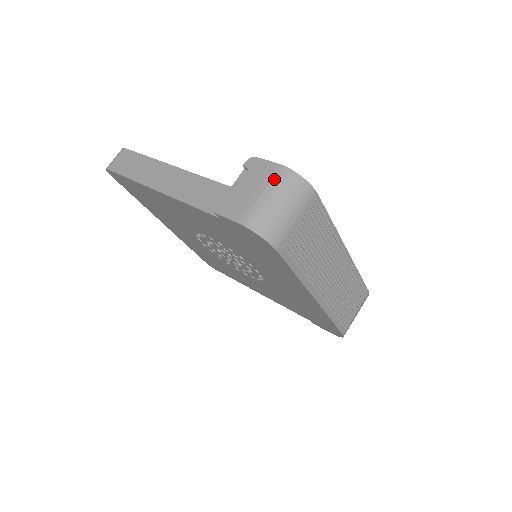
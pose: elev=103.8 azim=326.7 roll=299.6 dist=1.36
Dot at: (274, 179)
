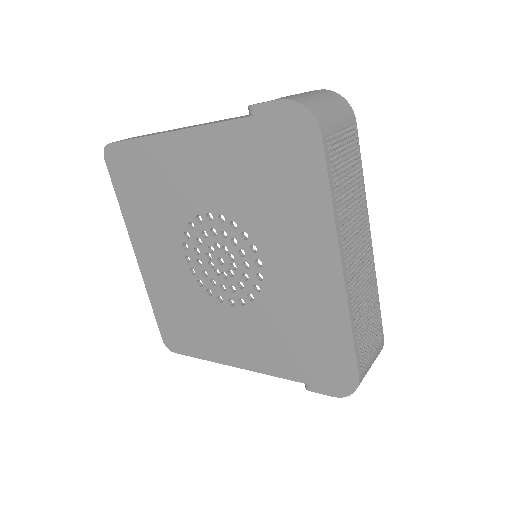
Dot at: (316, 91)
